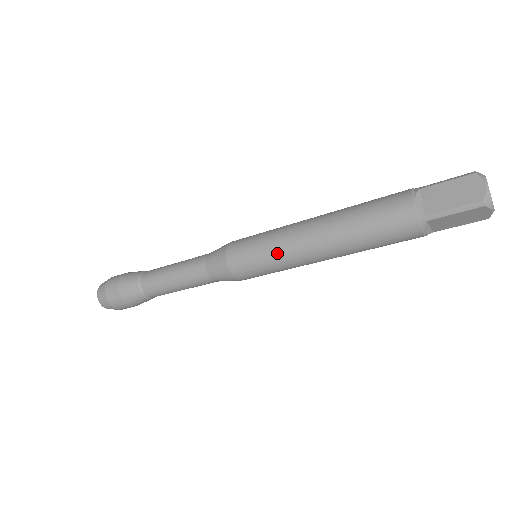
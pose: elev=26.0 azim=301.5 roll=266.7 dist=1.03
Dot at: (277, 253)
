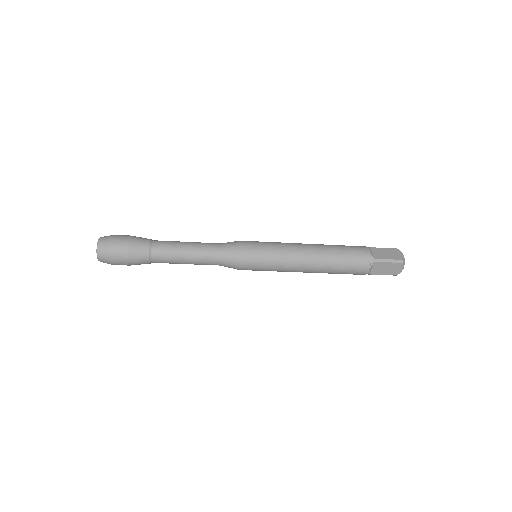
Dot at: (279, 271)
